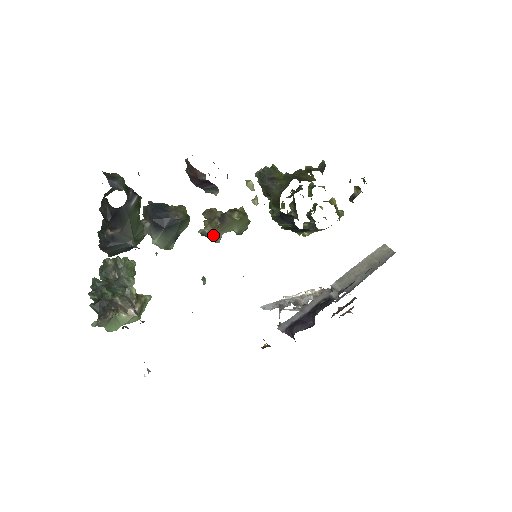
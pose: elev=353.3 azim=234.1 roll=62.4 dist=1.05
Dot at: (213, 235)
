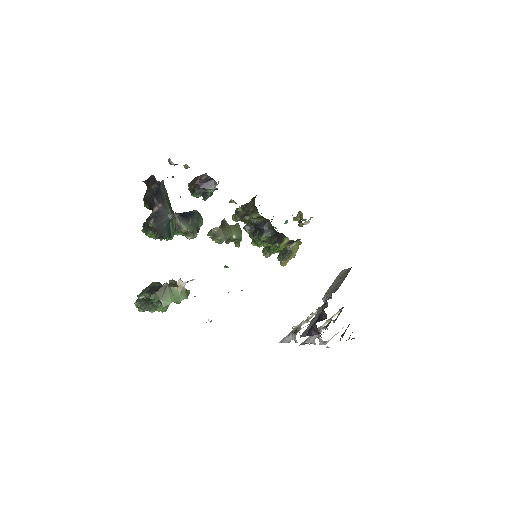
Dot at: (221, 234)
